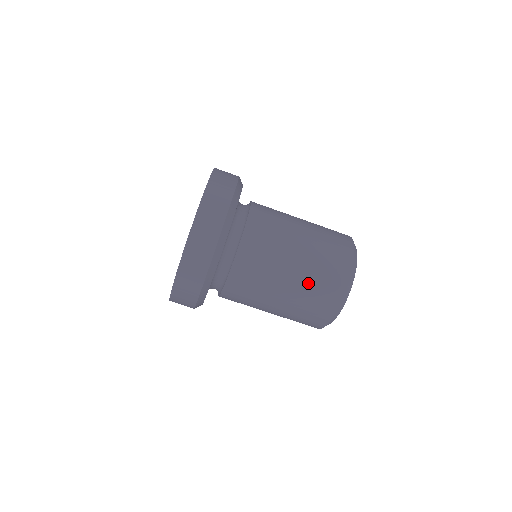
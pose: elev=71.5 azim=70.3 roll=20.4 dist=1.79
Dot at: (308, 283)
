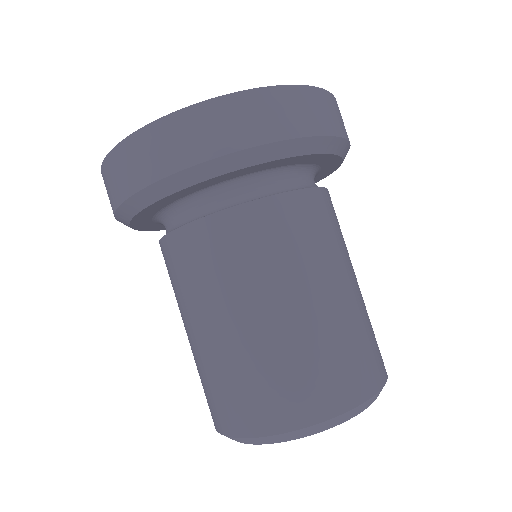
Dot at: (364, 317)
